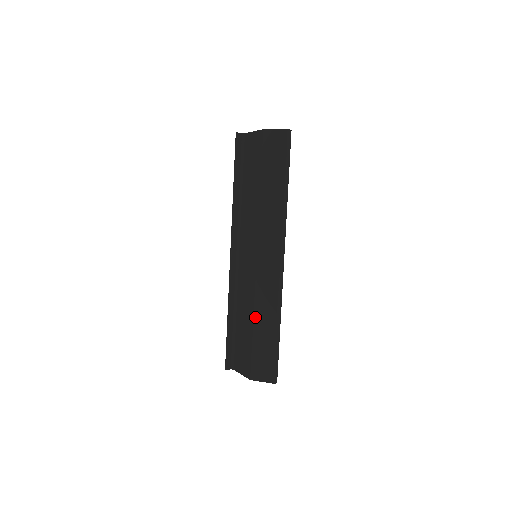
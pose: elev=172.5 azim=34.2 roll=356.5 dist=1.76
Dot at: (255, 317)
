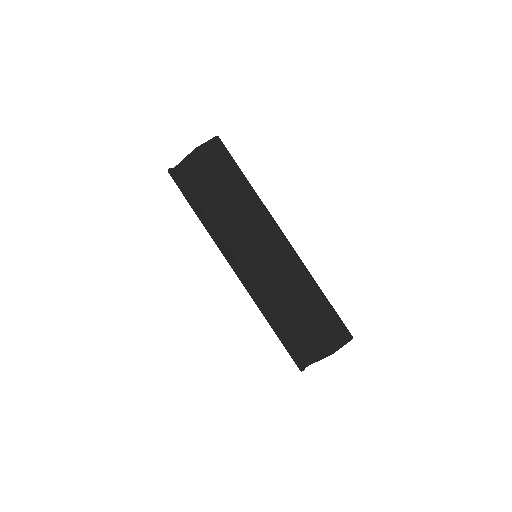
Dot at: (298, 298)
